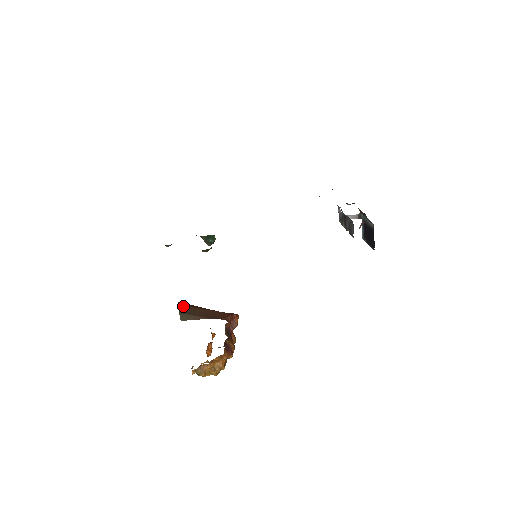
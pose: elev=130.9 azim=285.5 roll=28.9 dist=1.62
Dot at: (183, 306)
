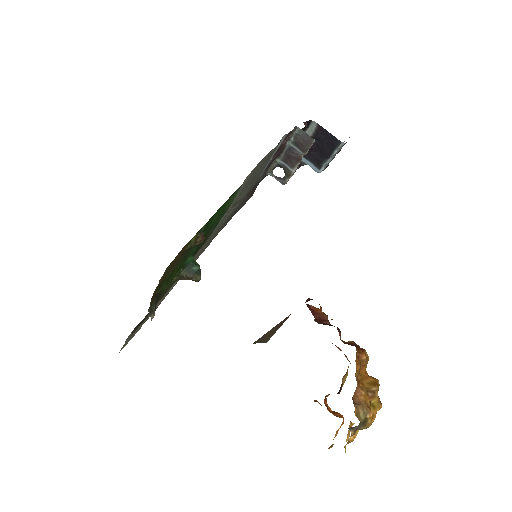
Dot at: occluded
